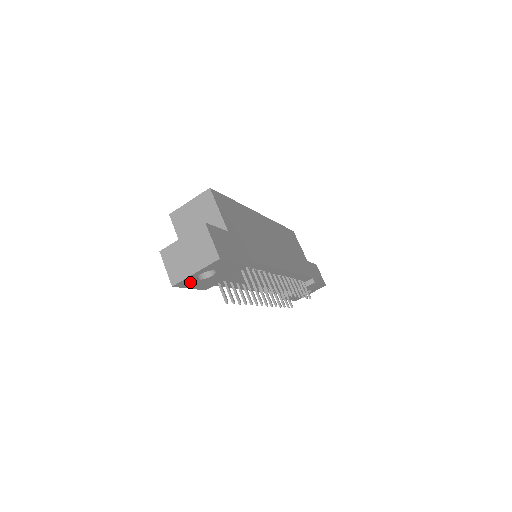
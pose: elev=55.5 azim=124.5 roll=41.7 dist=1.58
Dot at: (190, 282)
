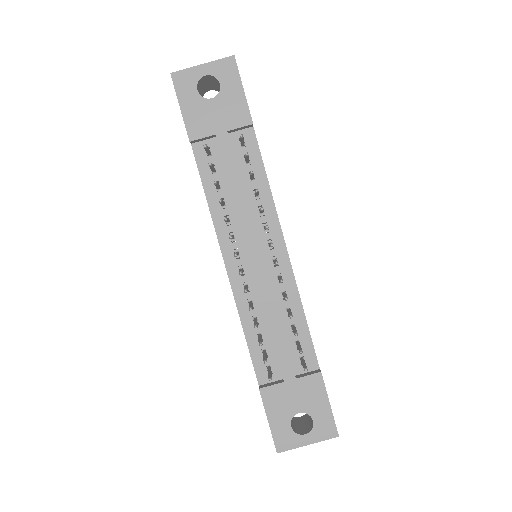
Dot at: (188, 87)
